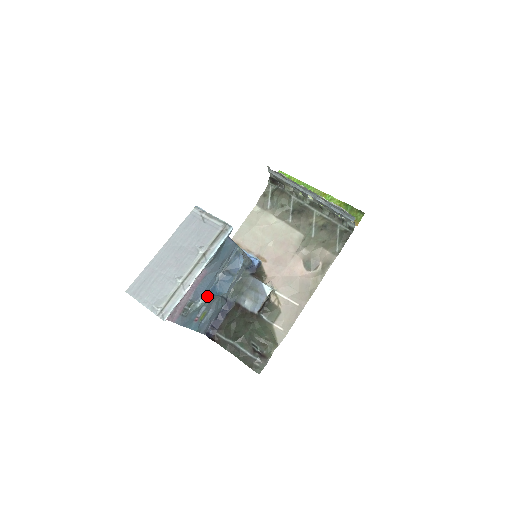
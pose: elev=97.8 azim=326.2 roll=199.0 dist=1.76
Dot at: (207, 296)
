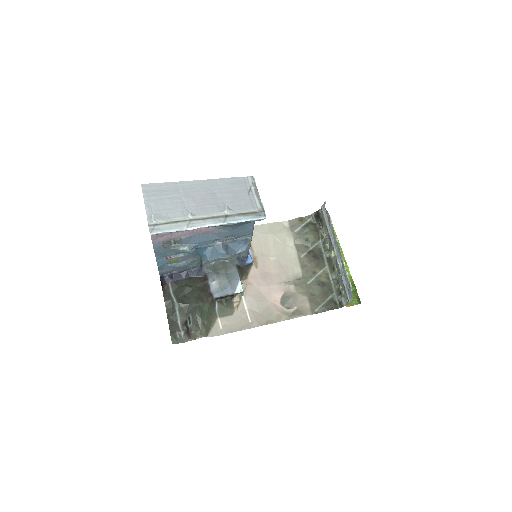
Dot at: (194, 249)
